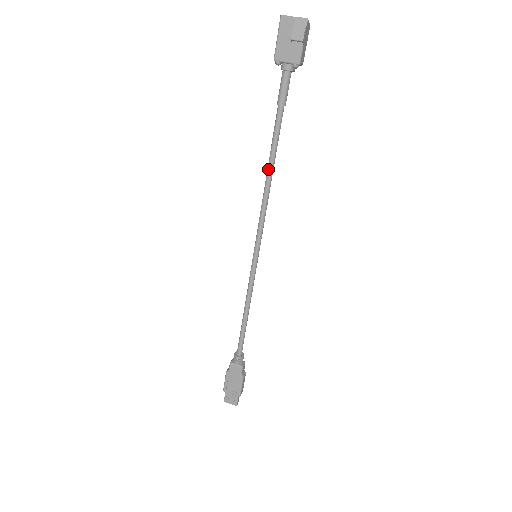
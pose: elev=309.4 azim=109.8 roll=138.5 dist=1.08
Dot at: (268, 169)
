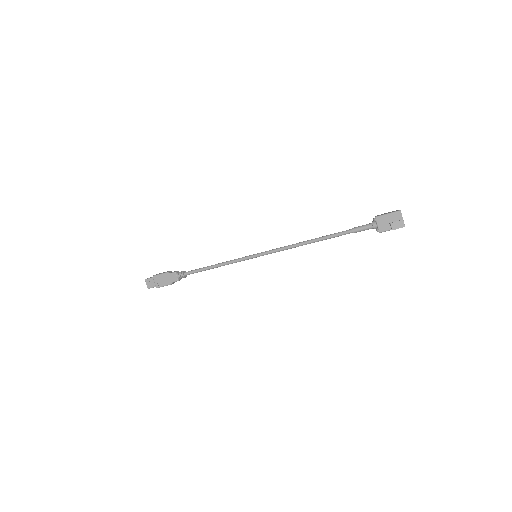
Dot at: (313, 240)
